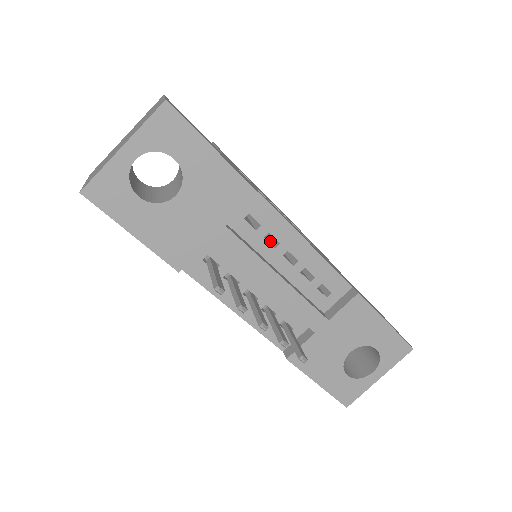
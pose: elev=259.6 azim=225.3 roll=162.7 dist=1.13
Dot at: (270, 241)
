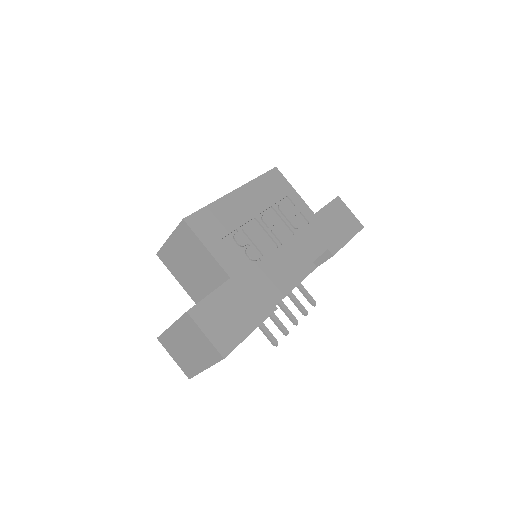
Dot at: occluded
